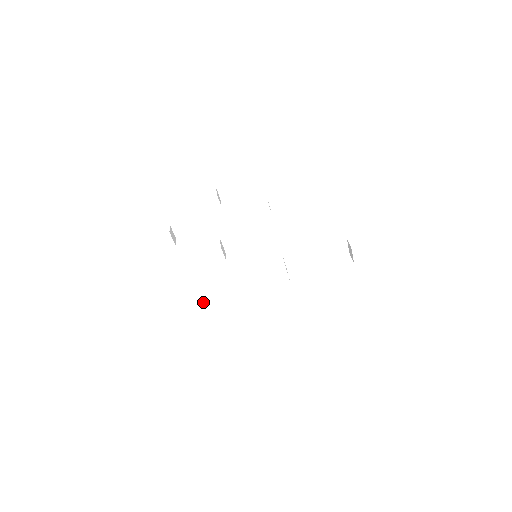
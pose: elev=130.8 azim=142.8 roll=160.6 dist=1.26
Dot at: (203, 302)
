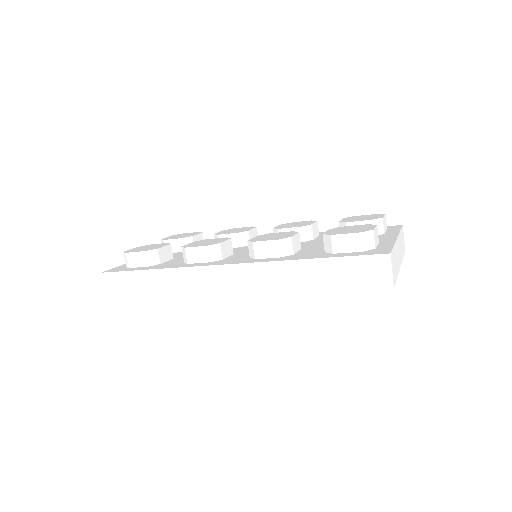
Dot at: (228, 266)
